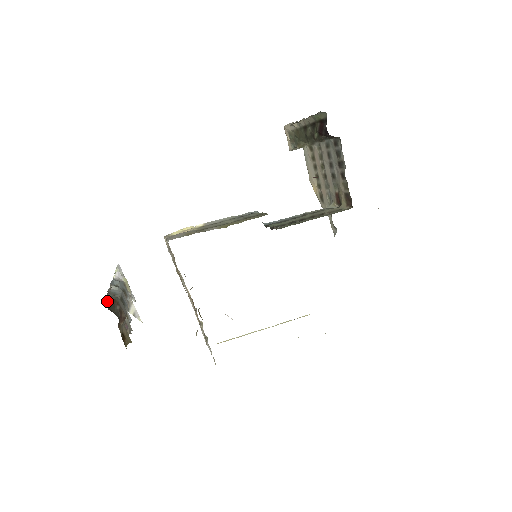
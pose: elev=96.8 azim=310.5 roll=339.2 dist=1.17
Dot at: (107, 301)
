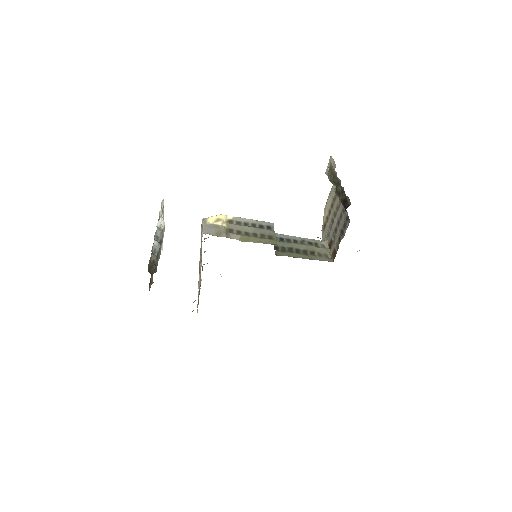
Dot at: (149, 263)
